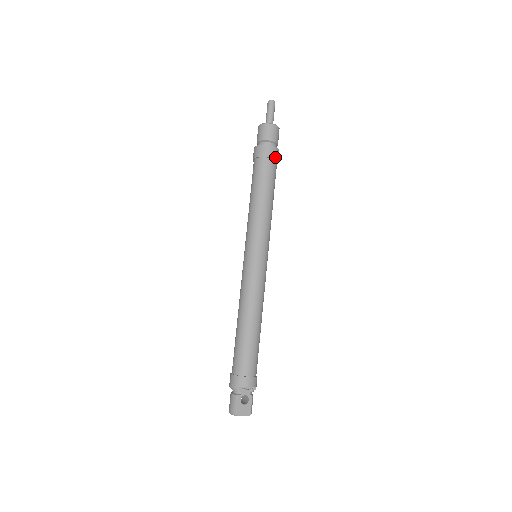
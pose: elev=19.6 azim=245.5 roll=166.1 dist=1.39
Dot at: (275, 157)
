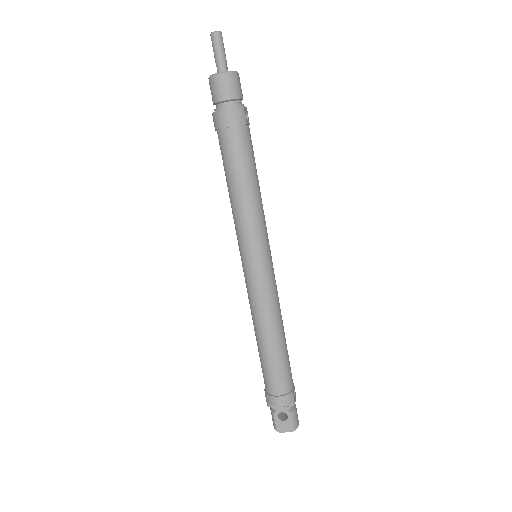
Dot at: (235, 122)
